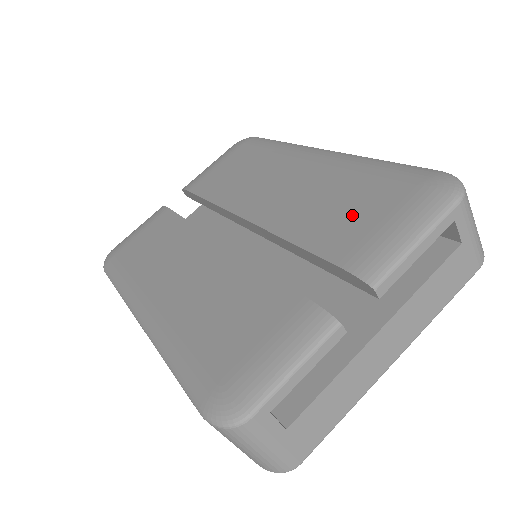
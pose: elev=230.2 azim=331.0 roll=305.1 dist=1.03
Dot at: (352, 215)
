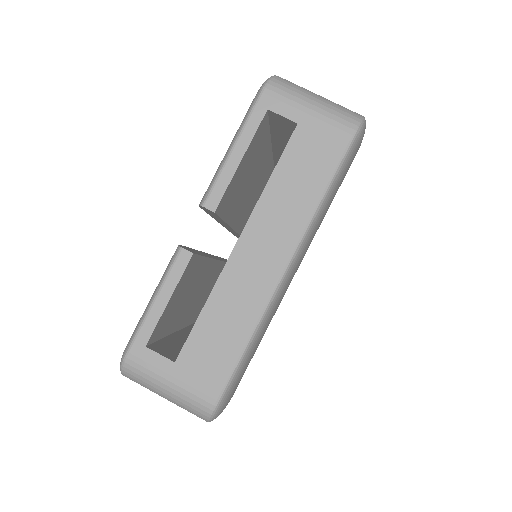
Dot at: occluded
